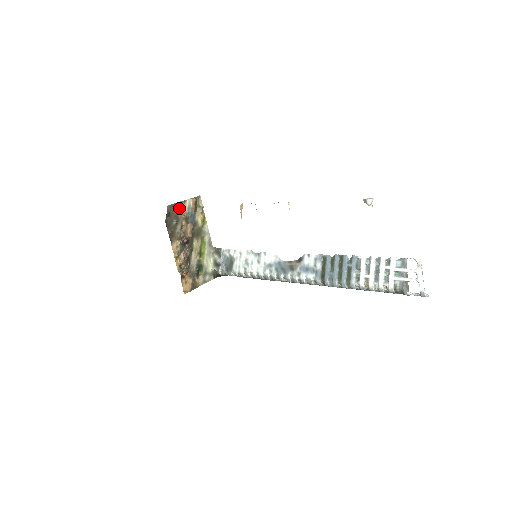
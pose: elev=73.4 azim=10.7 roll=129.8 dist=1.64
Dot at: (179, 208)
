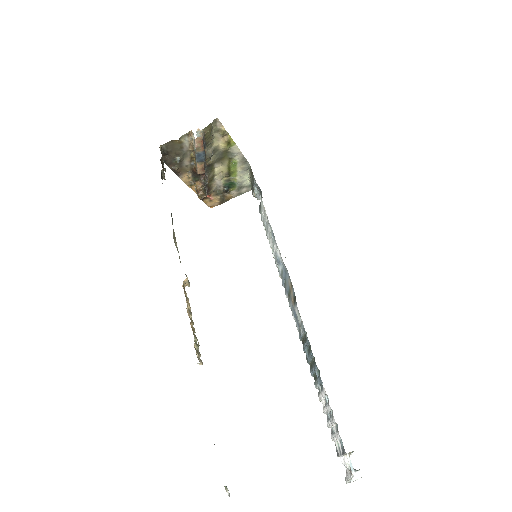
Dot at: (182, 142)
